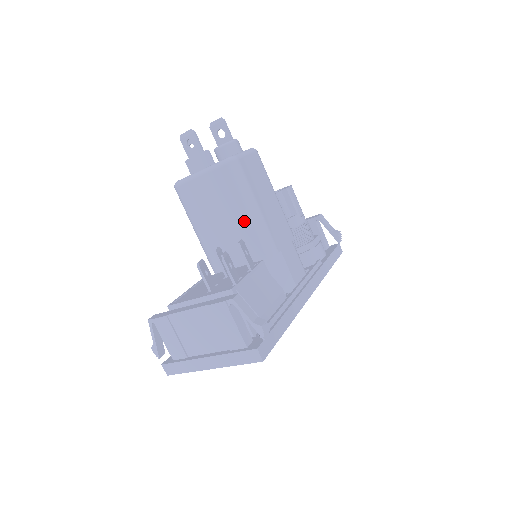
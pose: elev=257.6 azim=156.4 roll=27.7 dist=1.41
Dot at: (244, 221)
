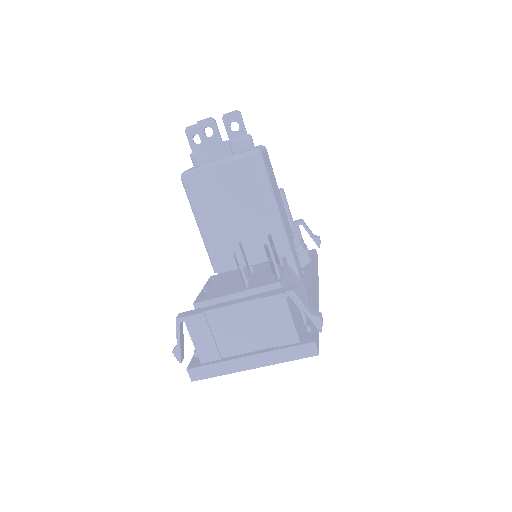
Dot at: (262, 217)
